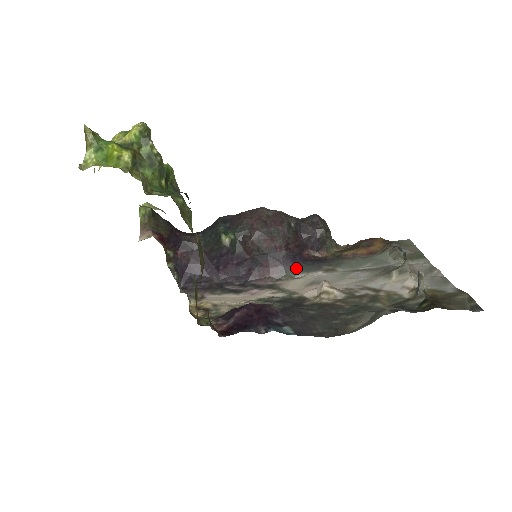
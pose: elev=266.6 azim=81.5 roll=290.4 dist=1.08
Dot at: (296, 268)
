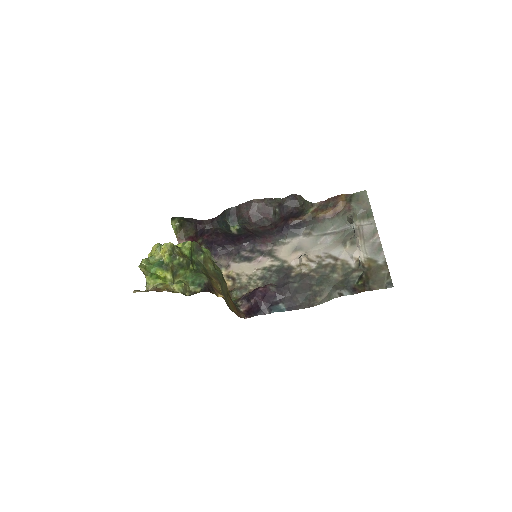
Dot at: (285, 235)
